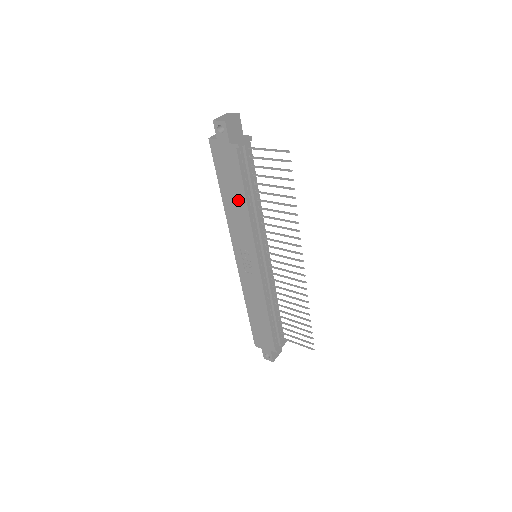
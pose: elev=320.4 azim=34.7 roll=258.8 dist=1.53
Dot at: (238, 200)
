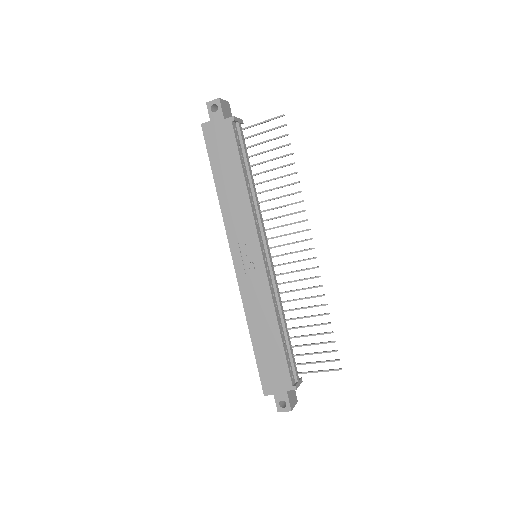
Dot at: (235, 181)
